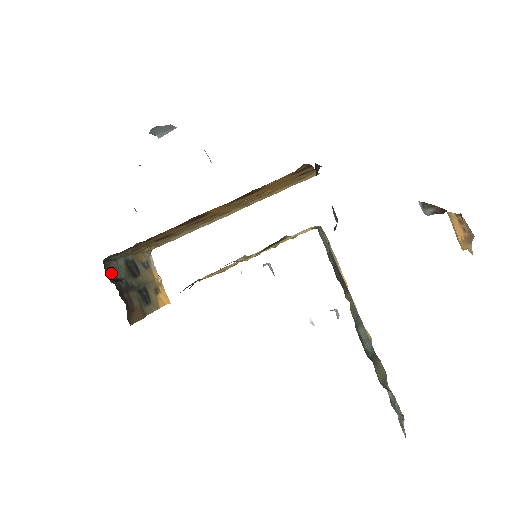
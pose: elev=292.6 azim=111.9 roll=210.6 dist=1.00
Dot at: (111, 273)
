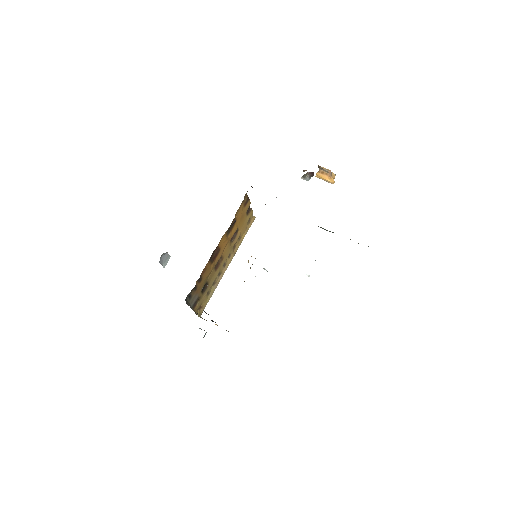
Dot at: occluded
